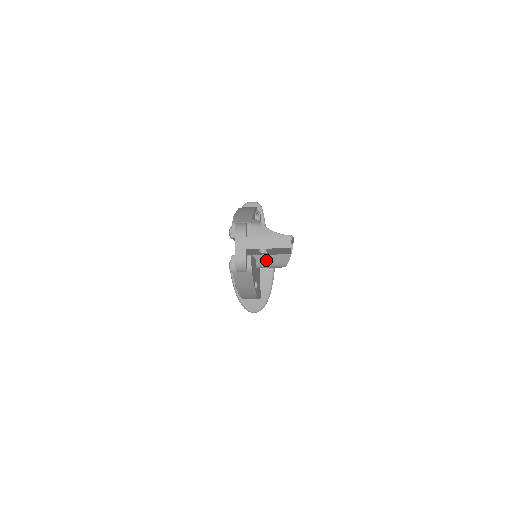
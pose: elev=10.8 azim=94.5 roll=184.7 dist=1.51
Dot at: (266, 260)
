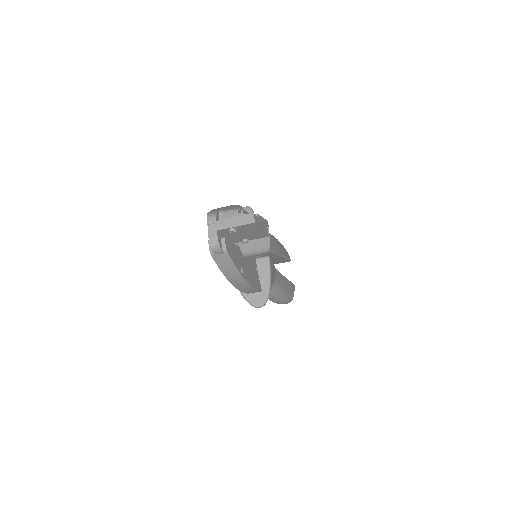
Dot at: (249, 247)
